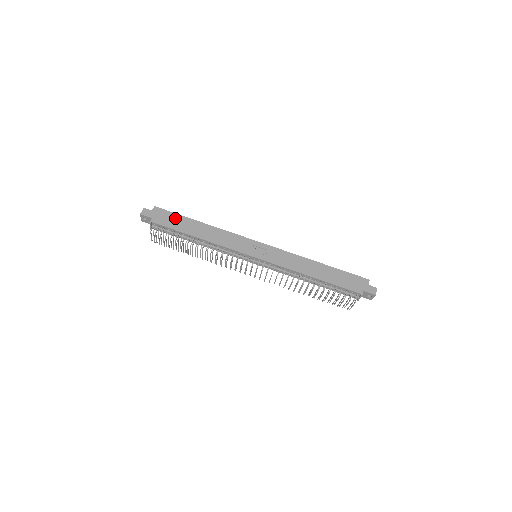
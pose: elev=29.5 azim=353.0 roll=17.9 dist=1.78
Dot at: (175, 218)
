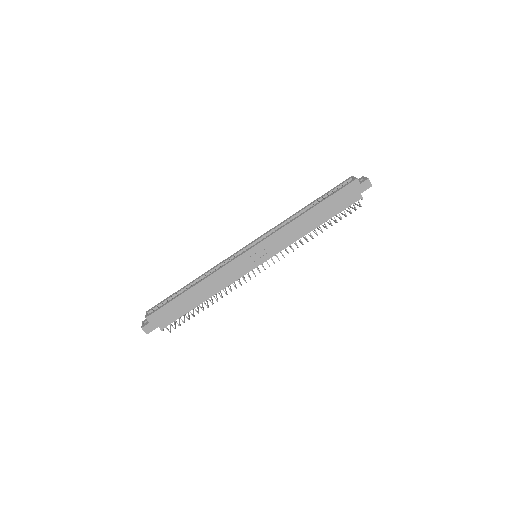
Dot at: (172, 308)
